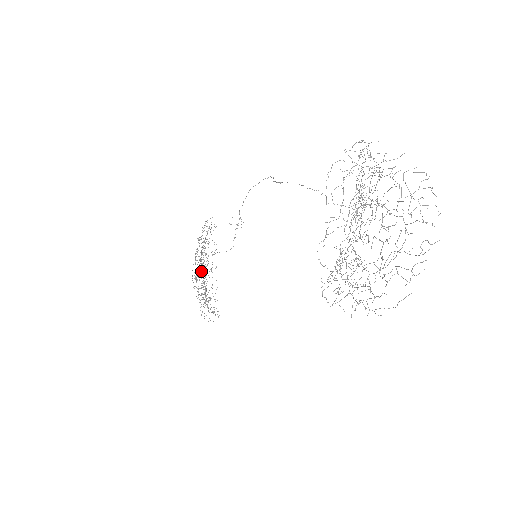
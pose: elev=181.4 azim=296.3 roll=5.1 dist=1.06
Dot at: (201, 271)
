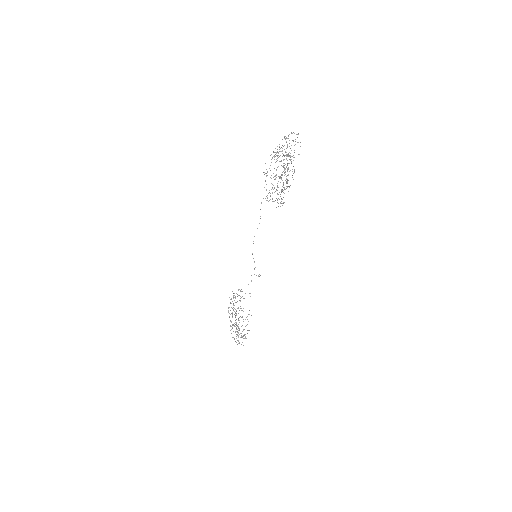
Dot at: occluded
